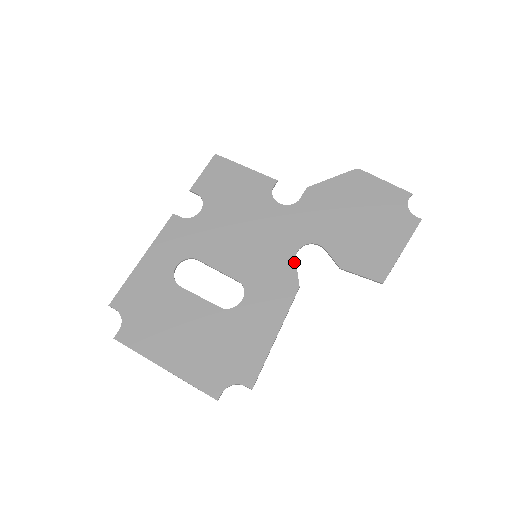
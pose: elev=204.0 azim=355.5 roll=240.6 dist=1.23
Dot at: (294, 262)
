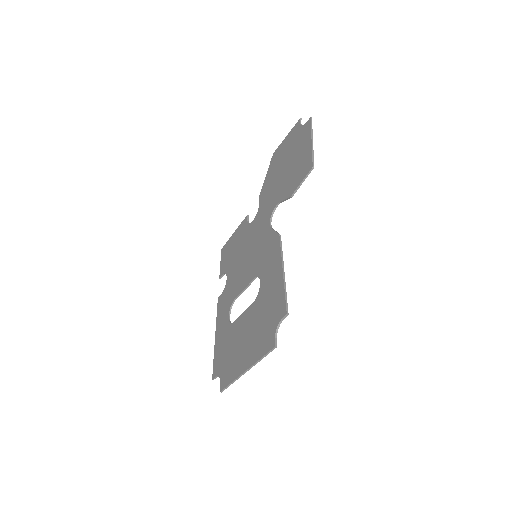
Dot at: (271, 230)
